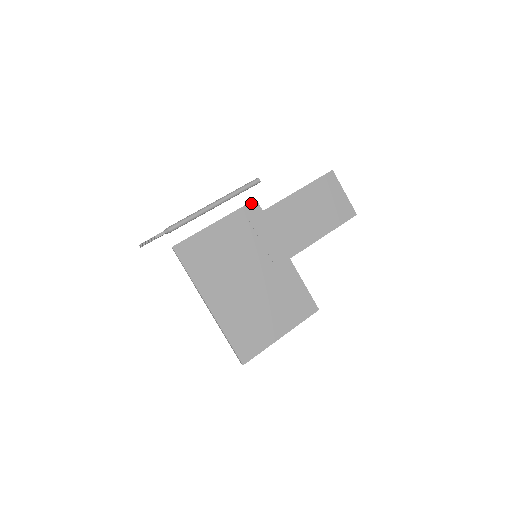
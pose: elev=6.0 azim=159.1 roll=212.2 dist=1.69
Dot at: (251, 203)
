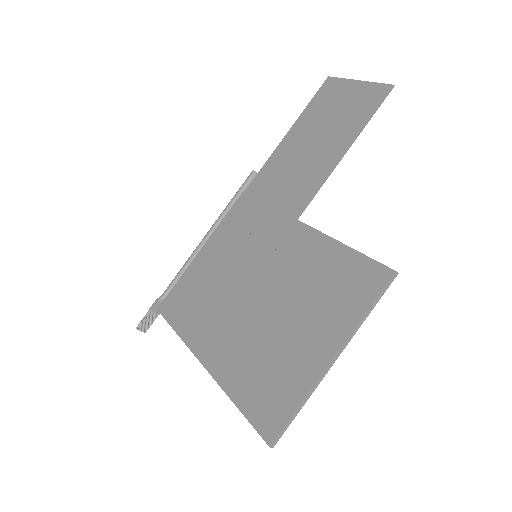
Dot at: occluded
